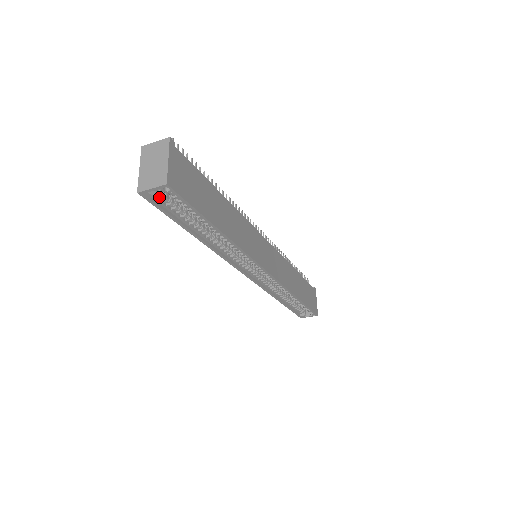
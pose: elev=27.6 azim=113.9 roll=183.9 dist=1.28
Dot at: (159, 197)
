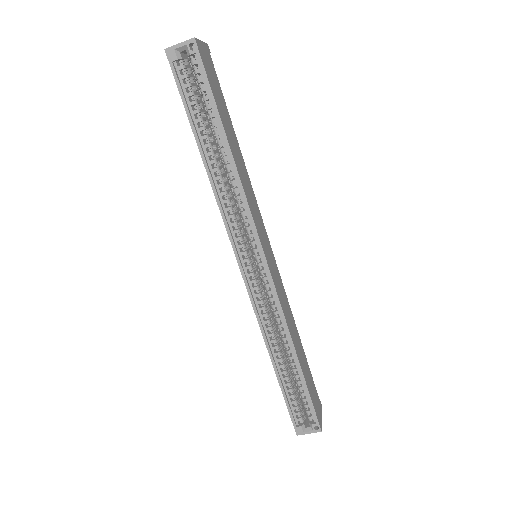
Dot at: (182, 67)
